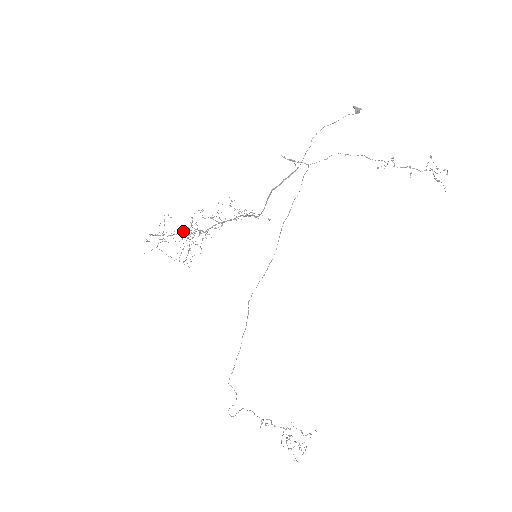
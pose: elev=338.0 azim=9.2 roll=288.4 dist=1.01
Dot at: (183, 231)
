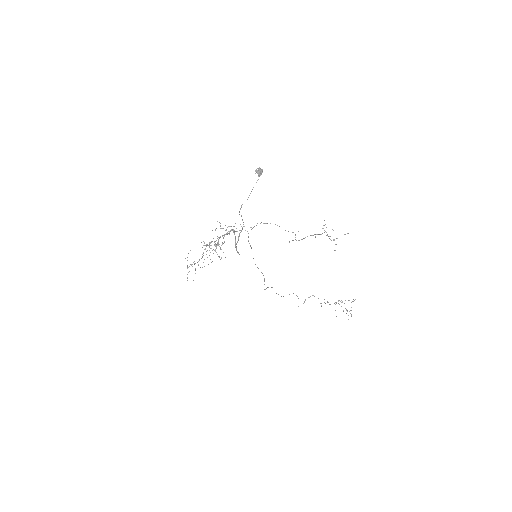
Dot at: occluded
